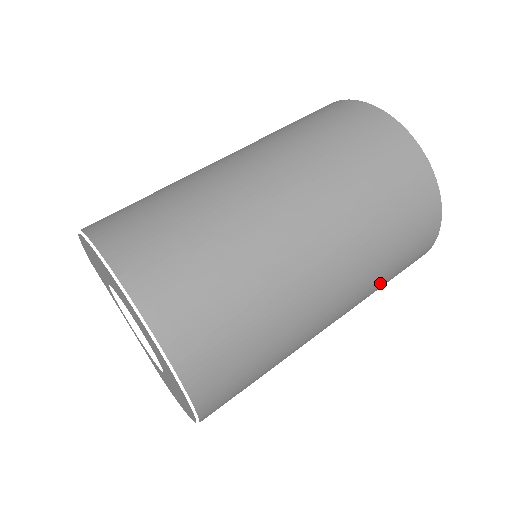
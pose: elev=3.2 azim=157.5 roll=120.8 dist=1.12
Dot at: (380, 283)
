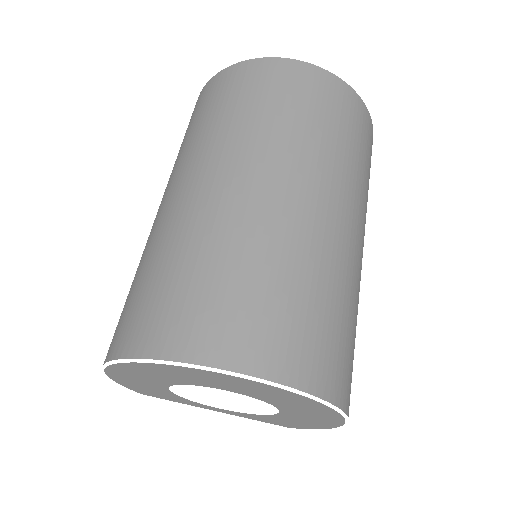
Dot at: (364, 178)
